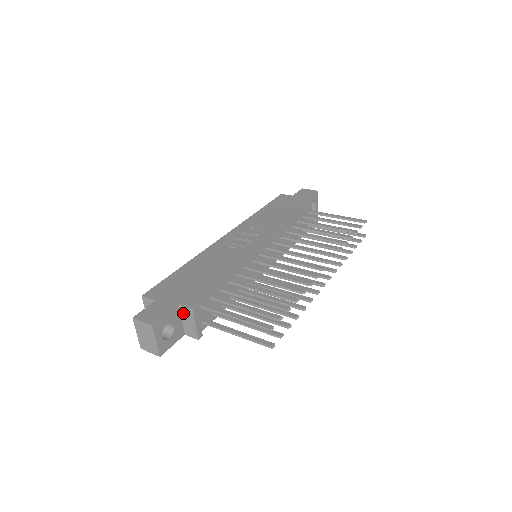
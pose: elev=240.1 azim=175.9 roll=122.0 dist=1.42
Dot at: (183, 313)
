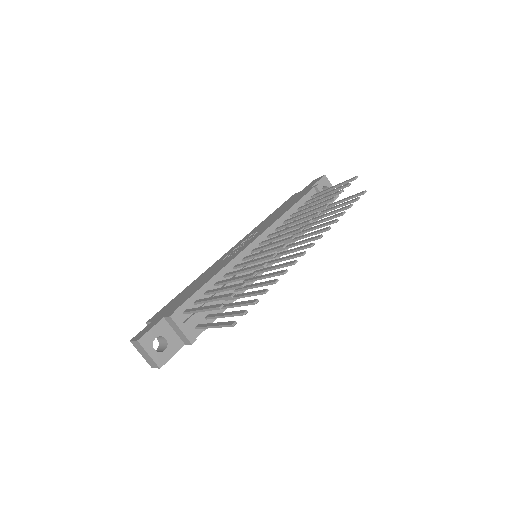
Dot at: (170, 324)
